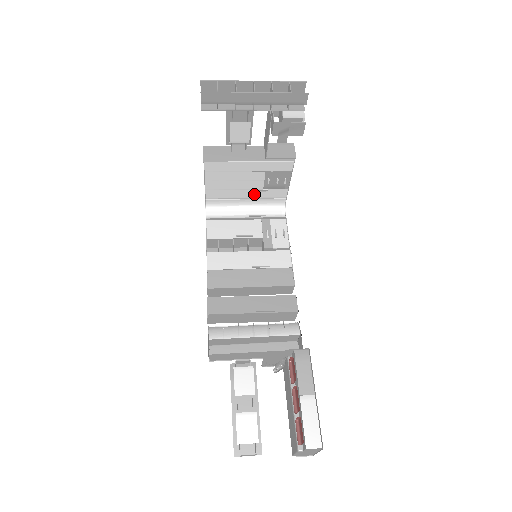
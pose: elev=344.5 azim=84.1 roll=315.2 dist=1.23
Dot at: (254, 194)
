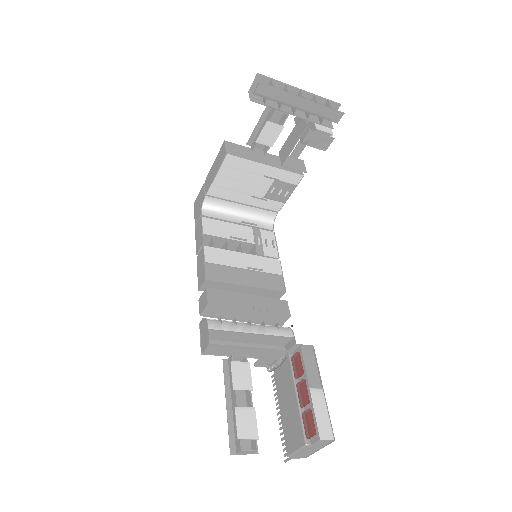
Dot at: (252, 201)
